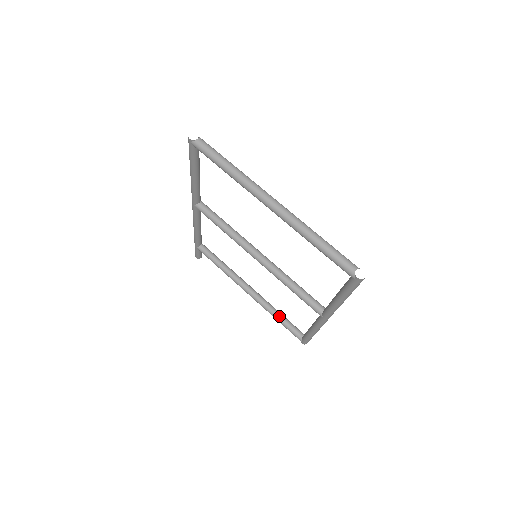
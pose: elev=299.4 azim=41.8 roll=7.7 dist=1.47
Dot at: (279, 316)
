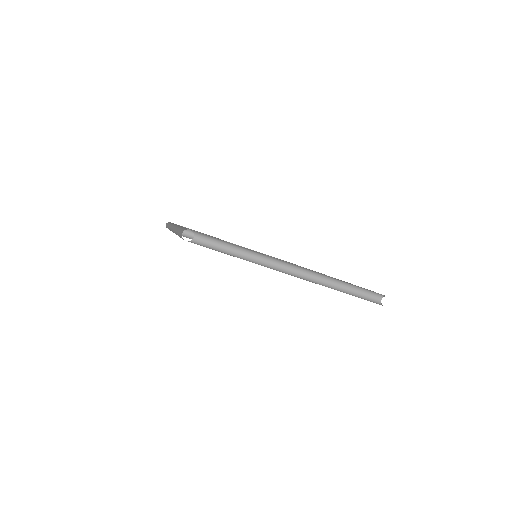
Dot at: occluded
